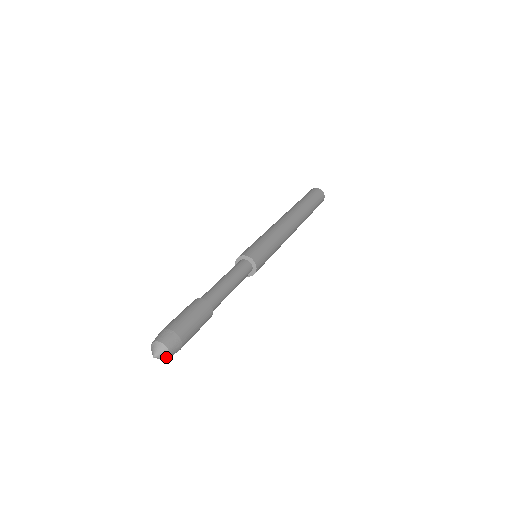
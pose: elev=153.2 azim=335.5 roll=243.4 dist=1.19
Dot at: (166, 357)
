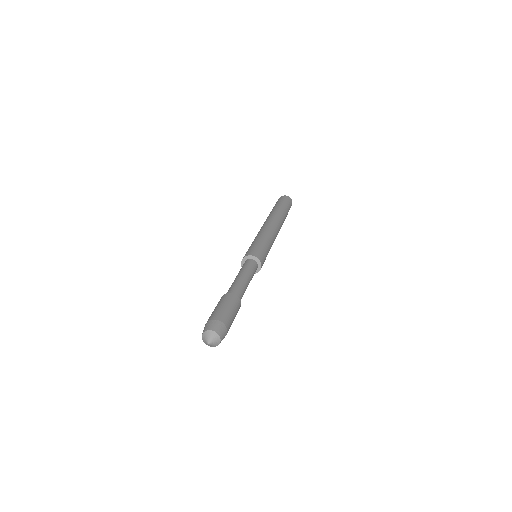
Dot at: (218, 341)
